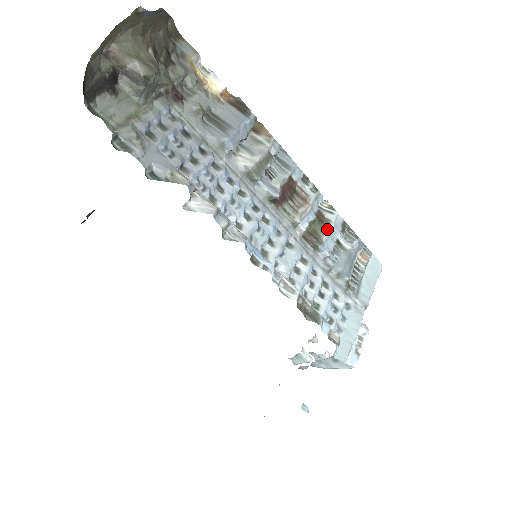
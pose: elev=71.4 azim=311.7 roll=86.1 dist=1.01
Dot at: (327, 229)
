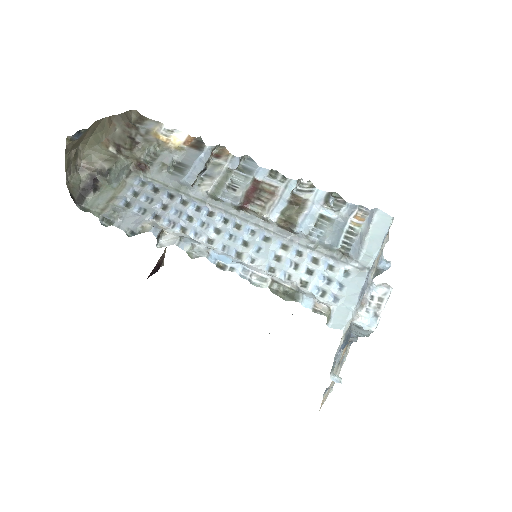
Dot at: (303, 210)
